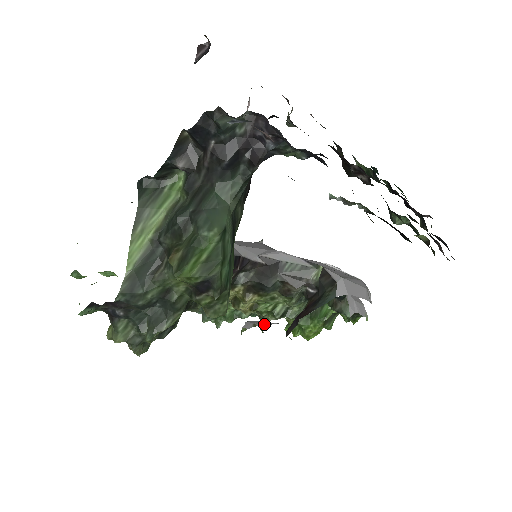
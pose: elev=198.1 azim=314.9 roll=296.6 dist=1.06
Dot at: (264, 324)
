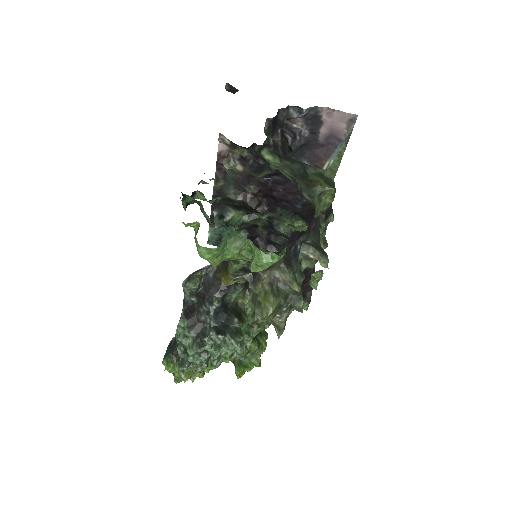
Dot at: occluded
